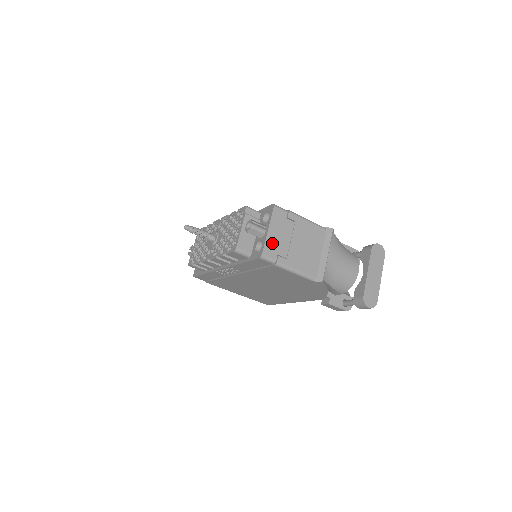
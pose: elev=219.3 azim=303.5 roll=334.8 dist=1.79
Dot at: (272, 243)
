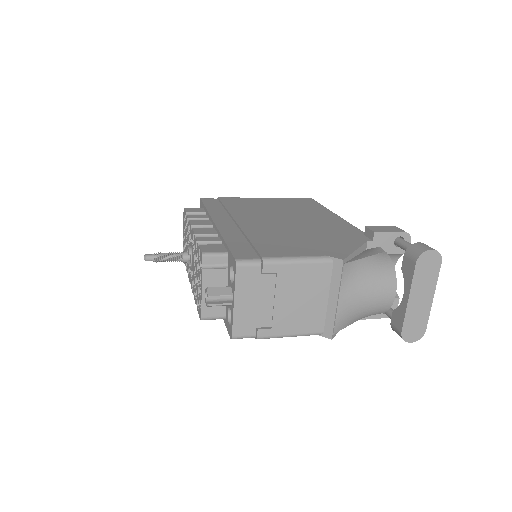
Dot at: (244, 317)
